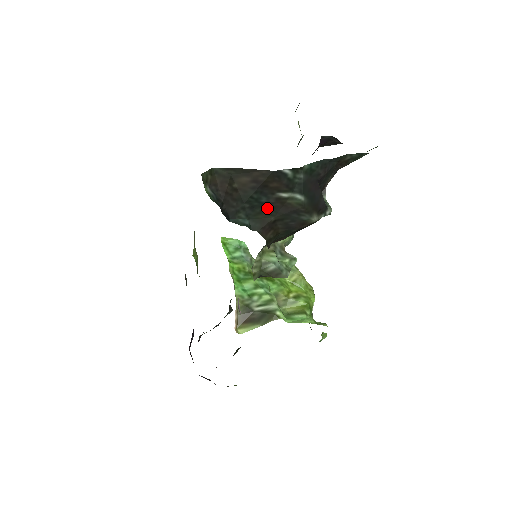
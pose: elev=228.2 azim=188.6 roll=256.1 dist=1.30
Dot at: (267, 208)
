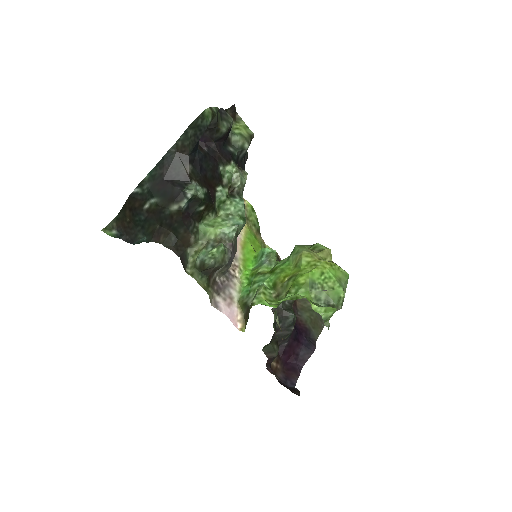
Dot at: (149, 221)
